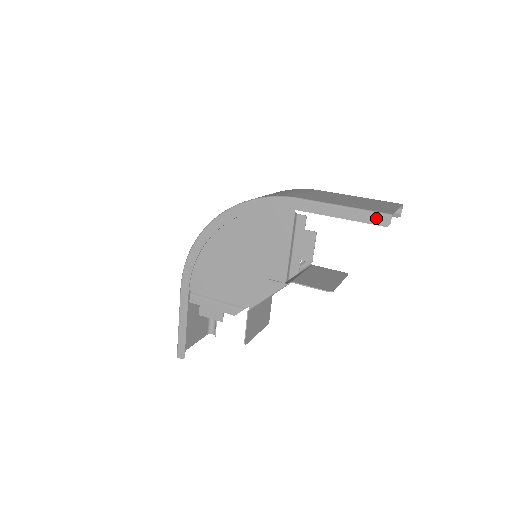
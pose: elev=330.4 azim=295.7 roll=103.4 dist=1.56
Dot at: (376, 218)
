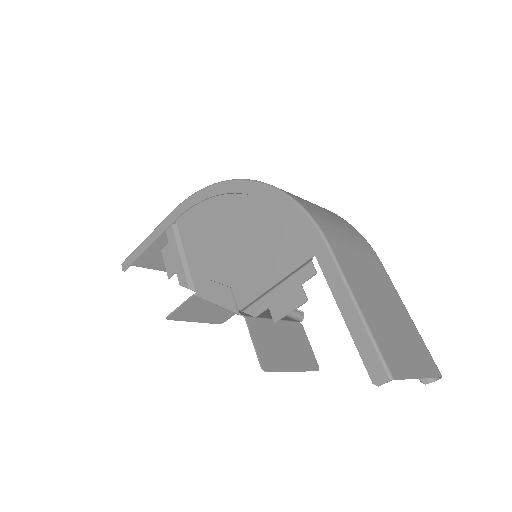
Dot at: (373, 361)
